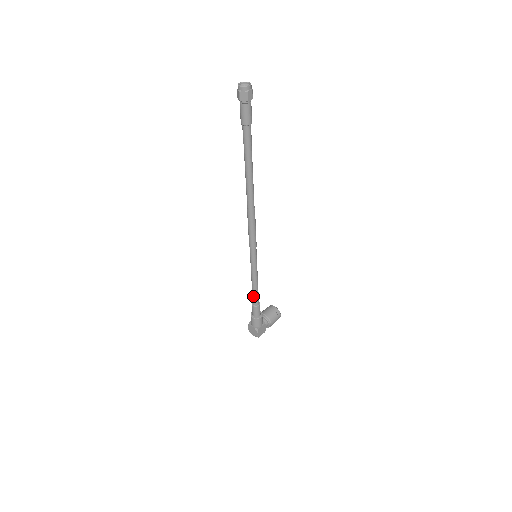
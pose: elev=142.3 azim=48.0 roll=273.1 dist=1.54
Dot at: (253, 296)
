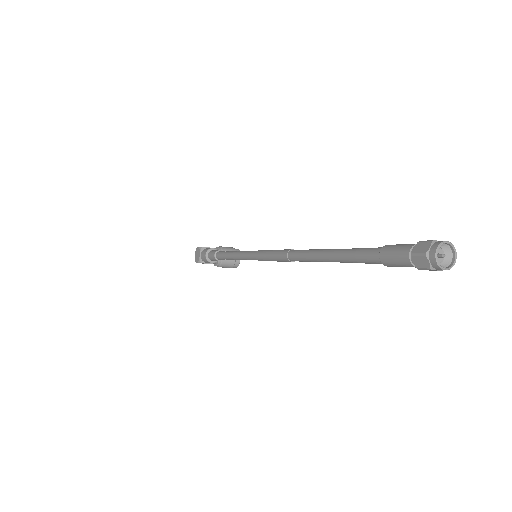
Dot at: (221, 255)
